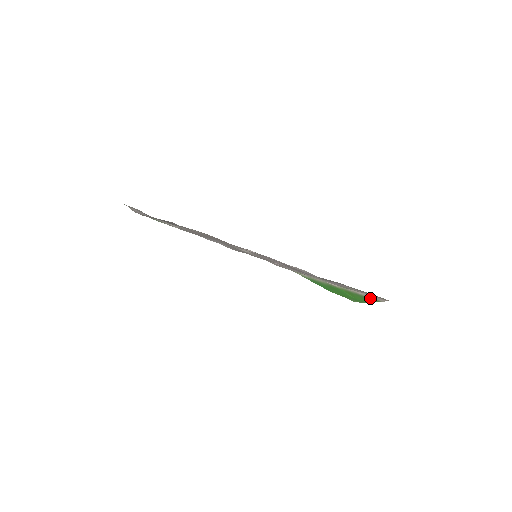
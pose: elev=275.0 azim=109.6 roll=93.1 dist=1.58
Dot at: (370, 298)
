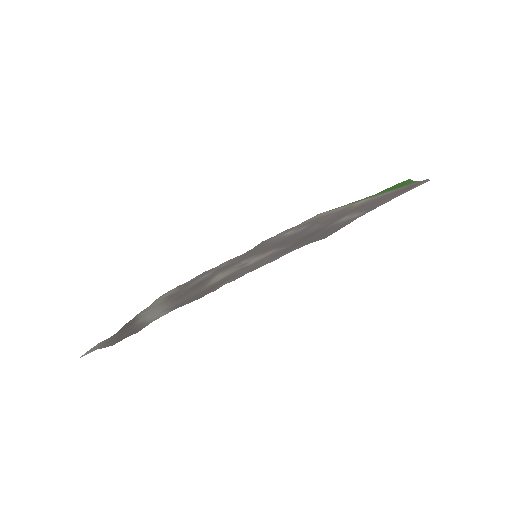
Dot at: (409, 184)
